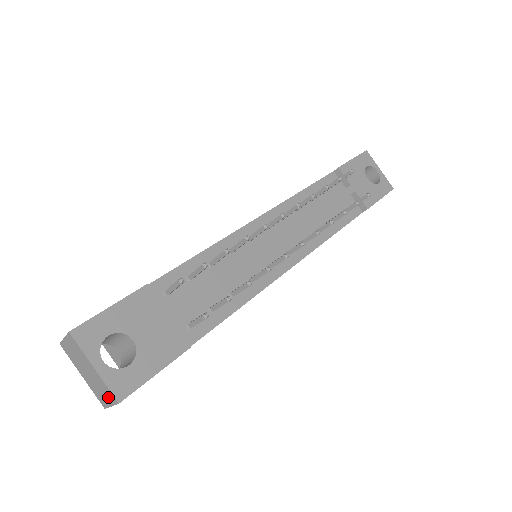
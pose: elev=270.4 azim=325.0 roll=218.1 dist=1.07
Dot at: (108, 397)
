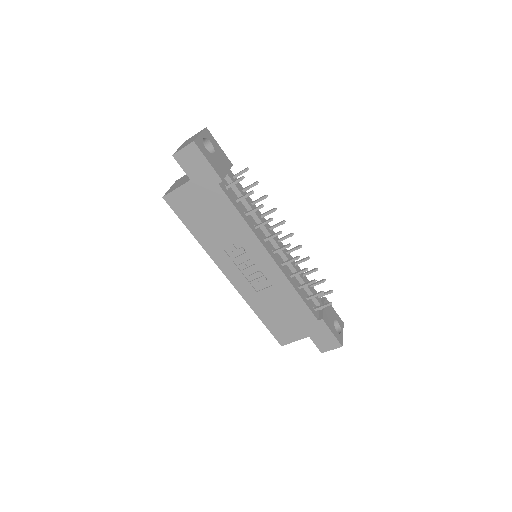
Dot at: (188, 144)
